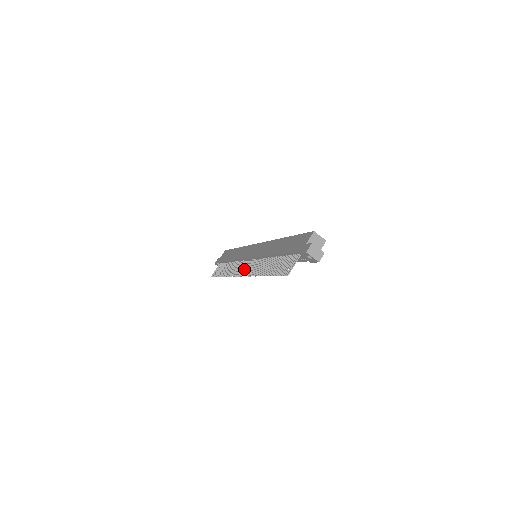
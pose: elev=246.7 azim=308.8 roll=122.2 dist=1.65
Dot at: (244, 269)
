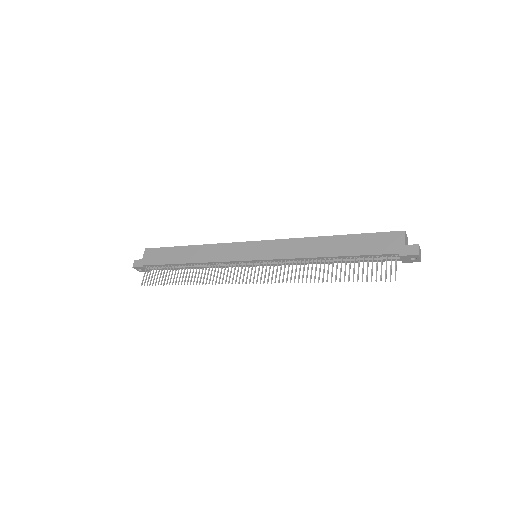
Dot at: (251, 274)
